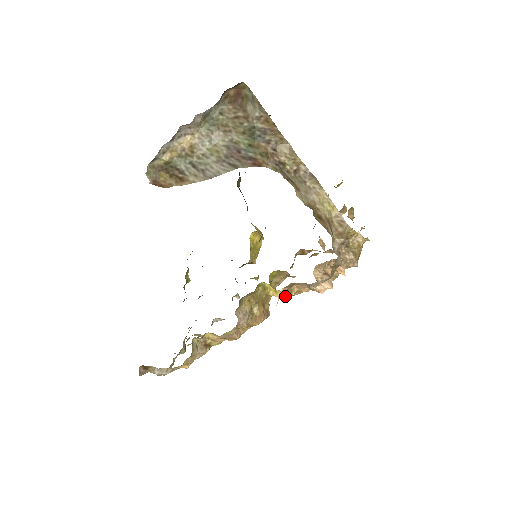
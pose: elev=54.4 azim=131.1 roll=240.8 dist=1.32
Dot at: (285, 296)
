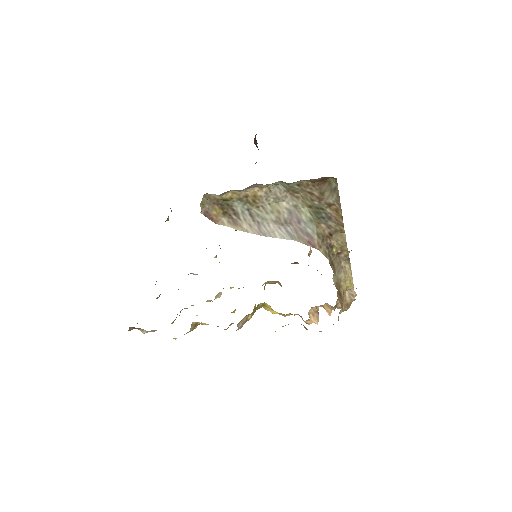
Dot at: occluded
